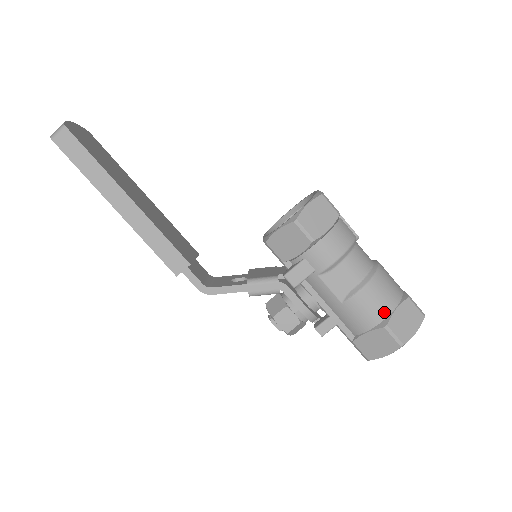
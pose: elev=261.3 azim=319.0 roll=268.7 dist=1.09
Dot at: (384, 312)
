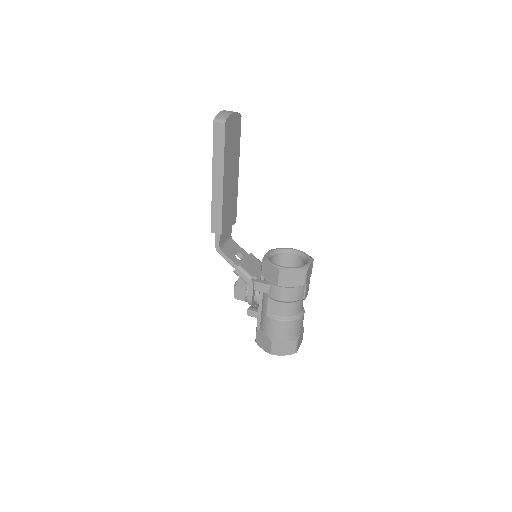
Dot at: (279, 337)
